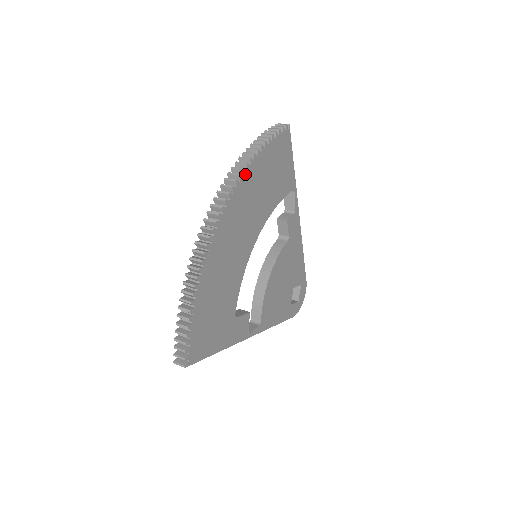
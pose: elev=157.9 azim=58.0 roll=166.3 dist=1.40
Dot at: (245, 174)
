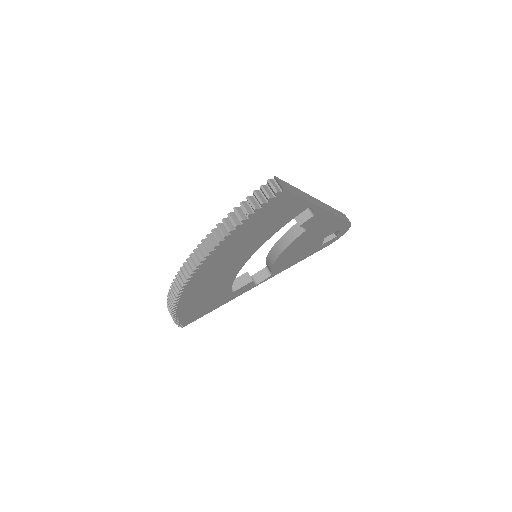
Dot at: (209, 256)
